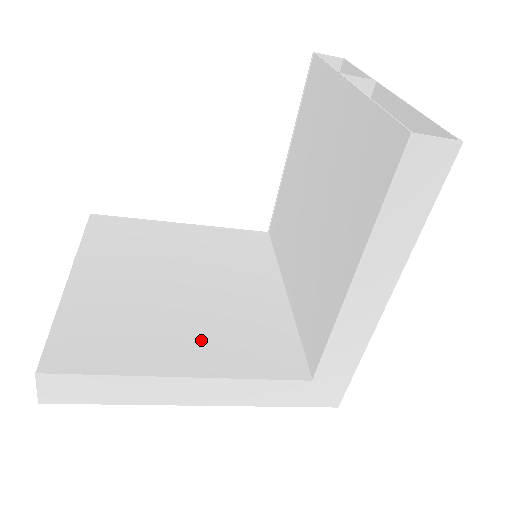
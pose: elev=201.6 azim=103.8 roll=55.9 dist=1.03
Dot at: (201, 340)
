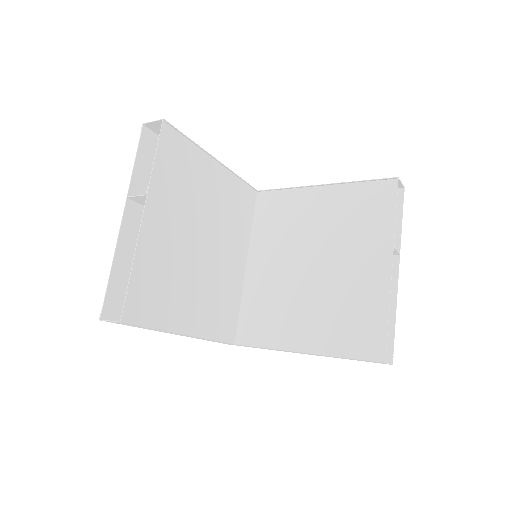
Dot at: (200, 304)
